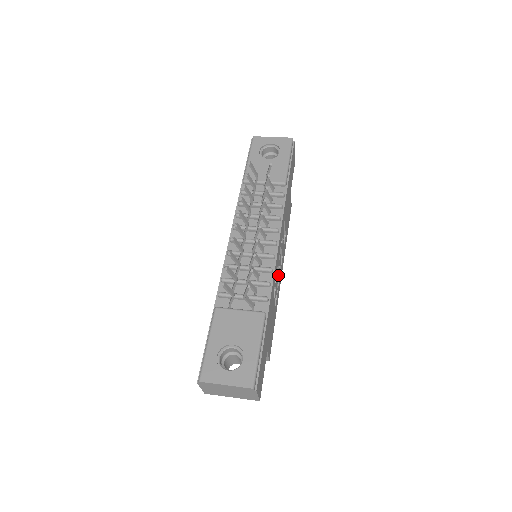
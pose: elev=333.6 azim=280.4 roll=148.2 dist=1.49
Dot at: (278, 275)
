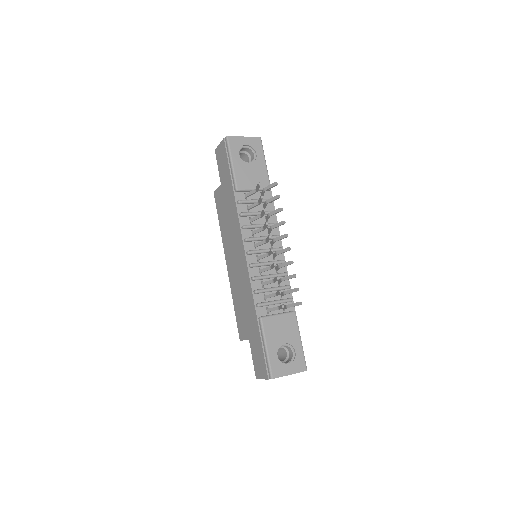
Dot at: occluded
